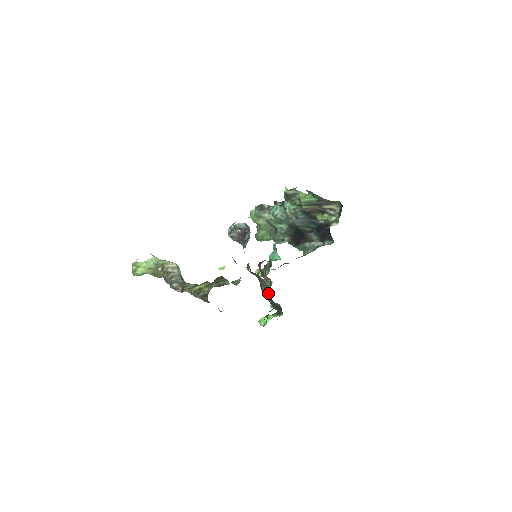
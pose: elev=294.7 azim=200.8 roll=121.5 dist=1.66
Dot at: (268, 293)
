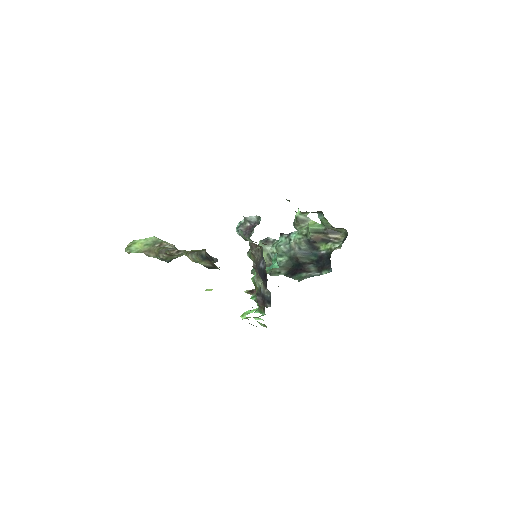
Dot at: (260, 285)
